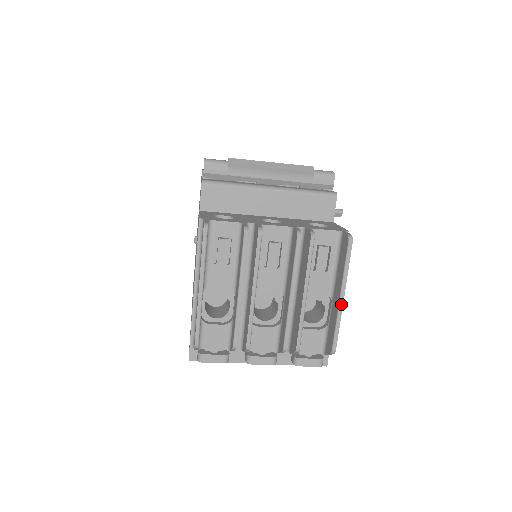
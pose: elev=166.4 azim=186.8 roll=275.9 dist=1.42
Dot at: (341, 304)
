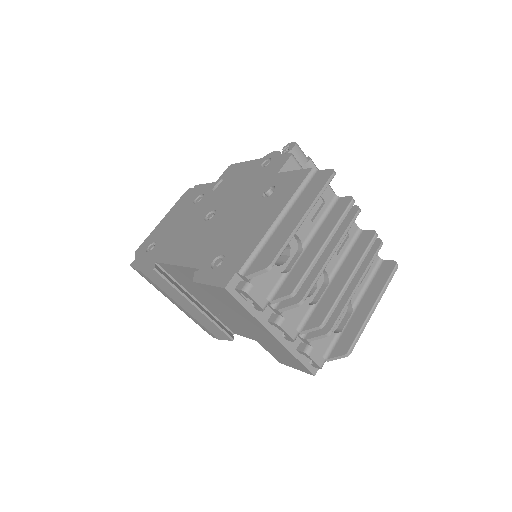
Dot at: (372, 313)
